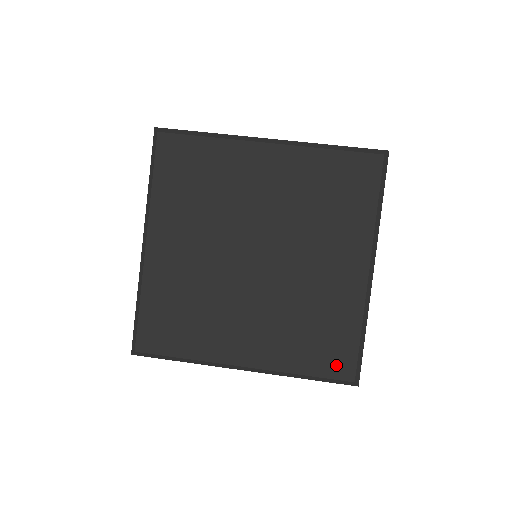
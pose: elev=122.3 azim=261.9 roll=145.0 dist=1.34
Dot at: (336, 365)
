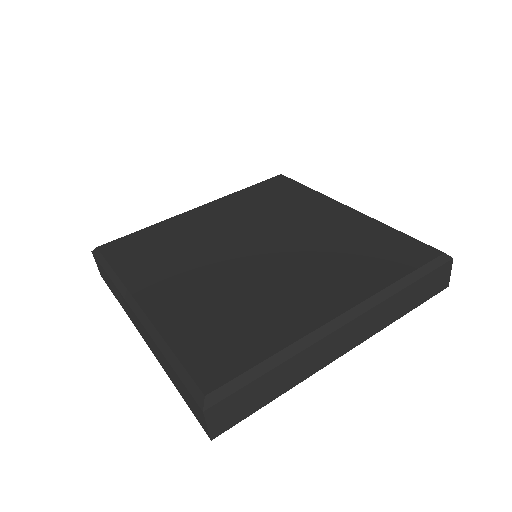
Dot at: (413, 255)
